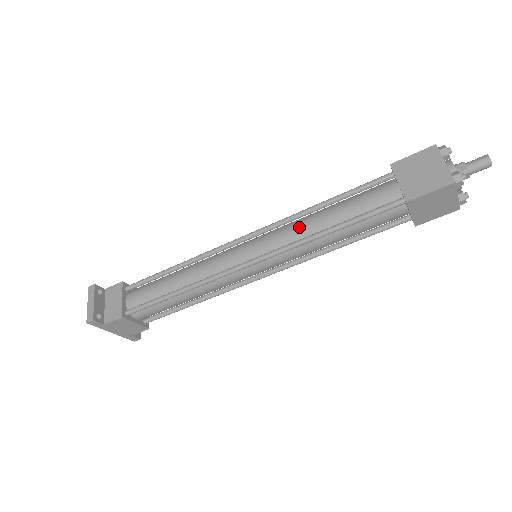
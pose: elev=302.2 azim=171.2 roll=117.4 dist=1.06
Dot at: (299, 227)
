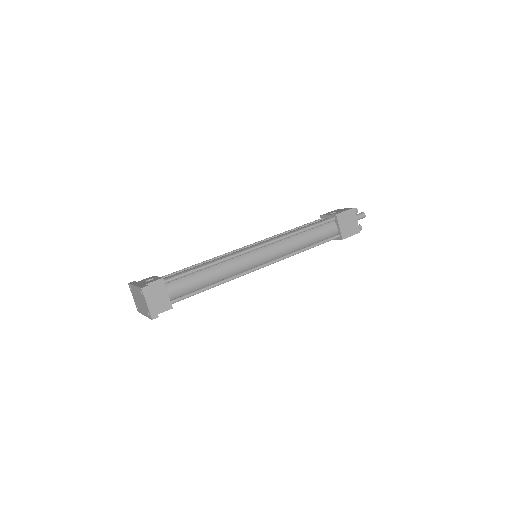
Dot at: (291, 245)
